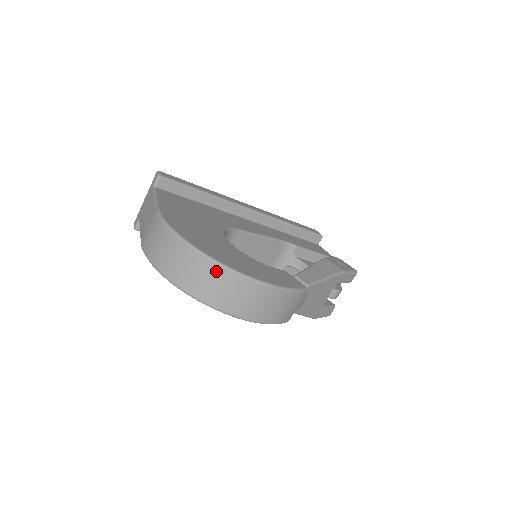
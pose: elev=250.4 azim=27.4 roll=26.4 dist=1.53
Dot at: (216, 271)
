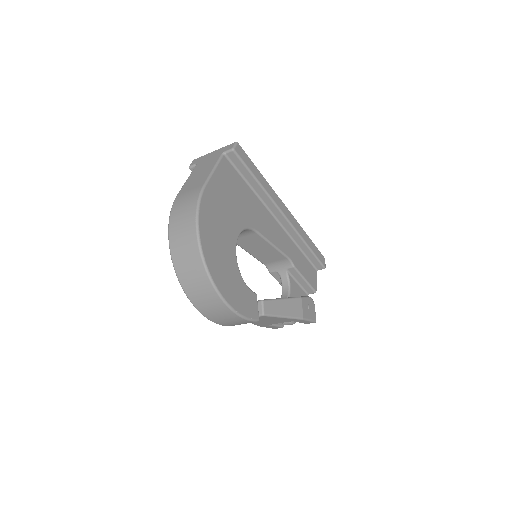
Dot at: (201, 272)
